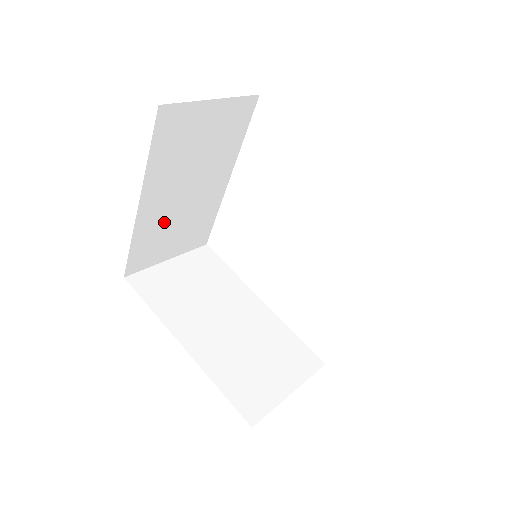
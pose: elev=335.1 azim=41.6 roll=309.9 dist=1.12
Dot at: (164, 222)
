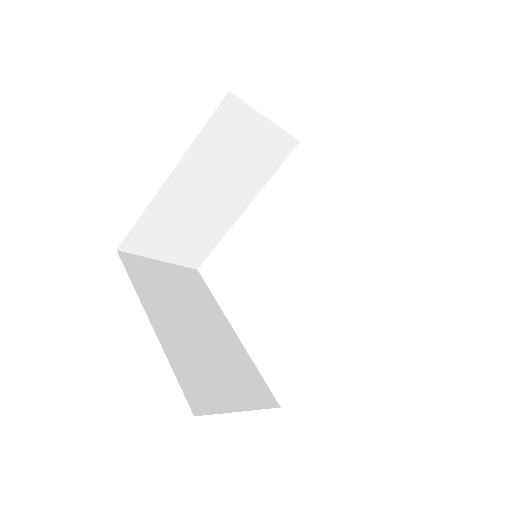
Dot at: (178, 213)
